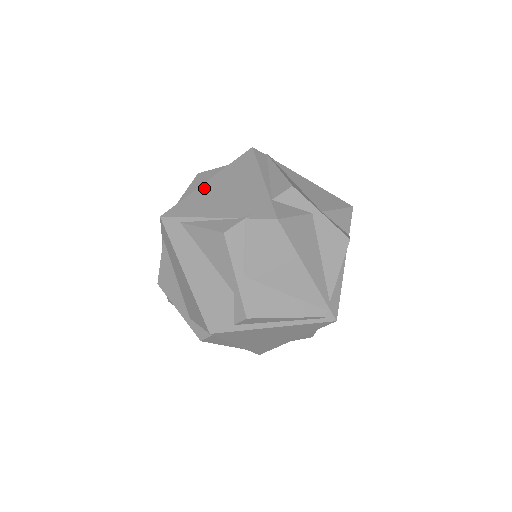
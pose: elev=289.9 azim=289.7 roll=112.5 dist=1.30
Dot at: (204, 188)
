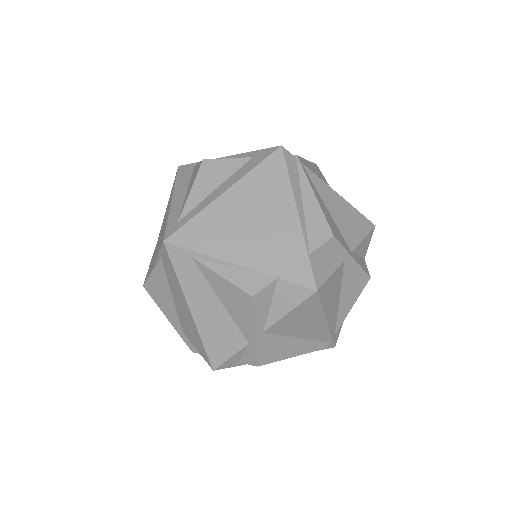
Dot at: (220, 206)
